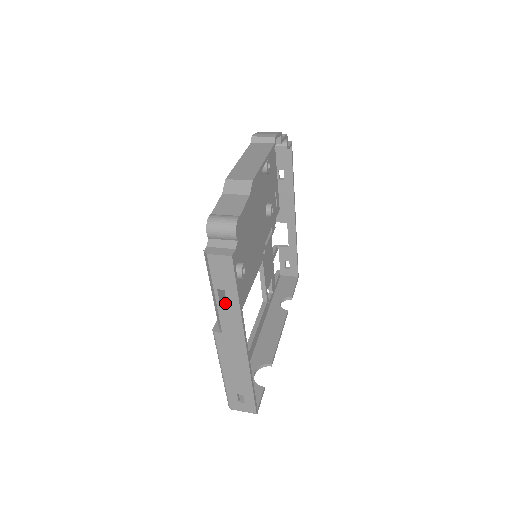
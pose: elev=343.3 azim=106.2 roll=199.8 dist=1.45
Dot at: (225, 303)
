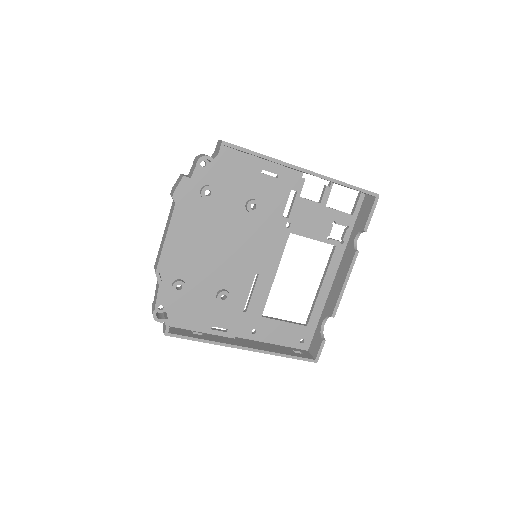
Dot at: occluded
